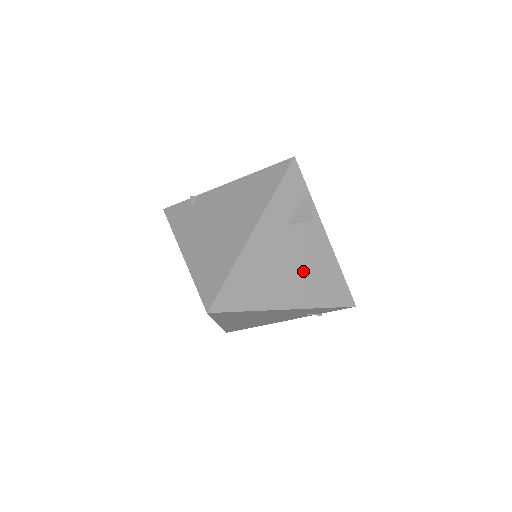
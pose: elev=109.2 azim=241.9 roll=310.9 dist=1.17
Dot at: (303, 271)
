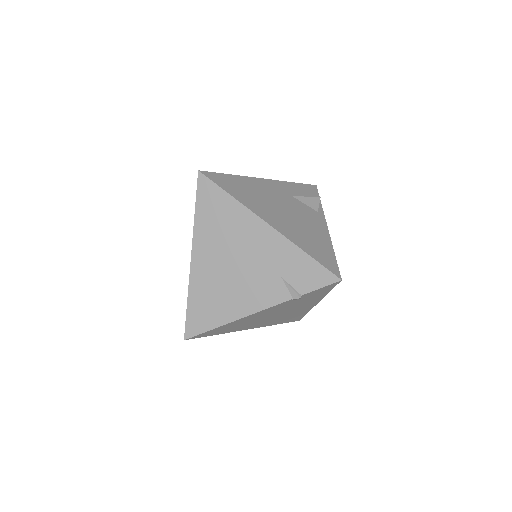
Dot at: (295, 221)
